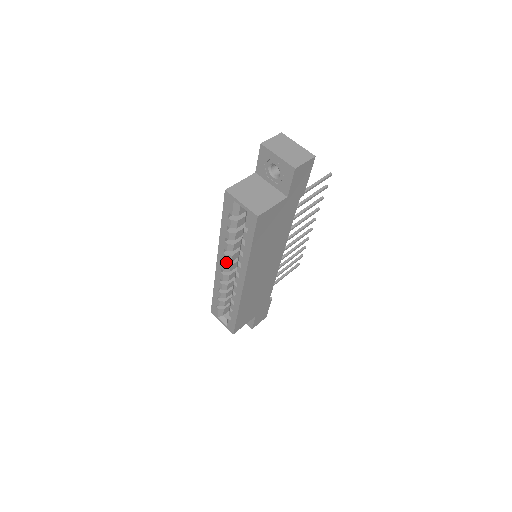
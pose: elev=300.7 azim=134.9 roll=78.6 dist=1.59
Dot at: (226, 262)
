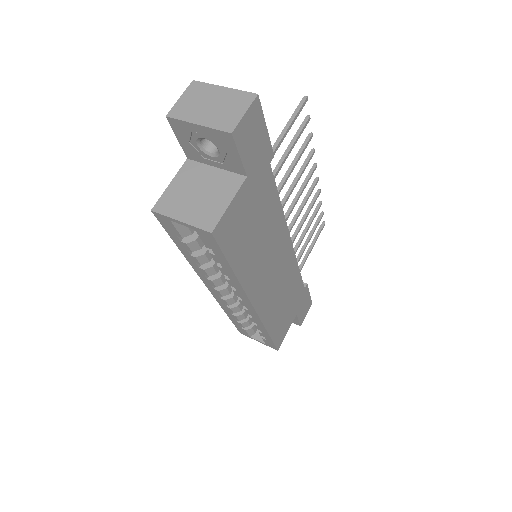
Dot at: occluded
